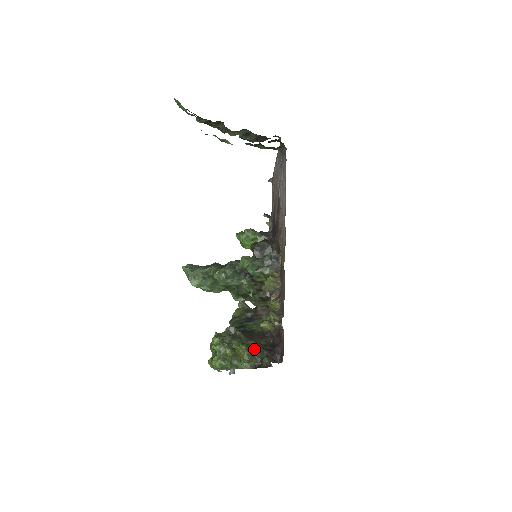
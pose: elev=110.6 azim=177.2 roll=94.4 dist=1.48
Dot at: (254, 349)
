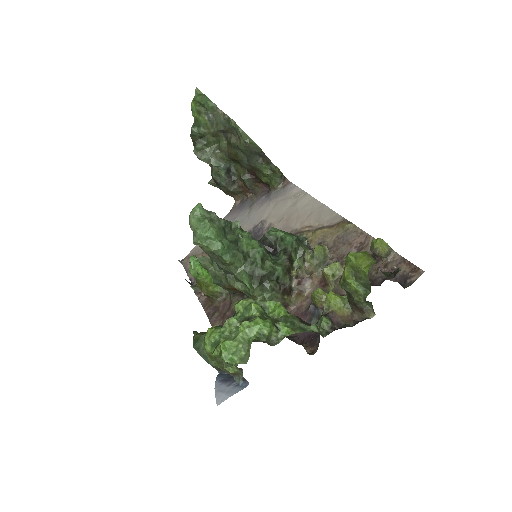
Dot at: occluded
